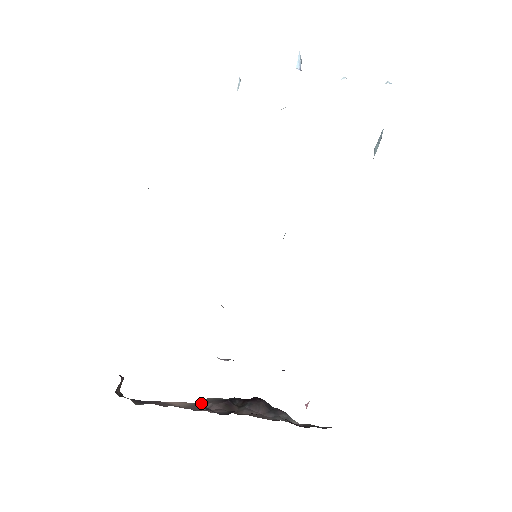
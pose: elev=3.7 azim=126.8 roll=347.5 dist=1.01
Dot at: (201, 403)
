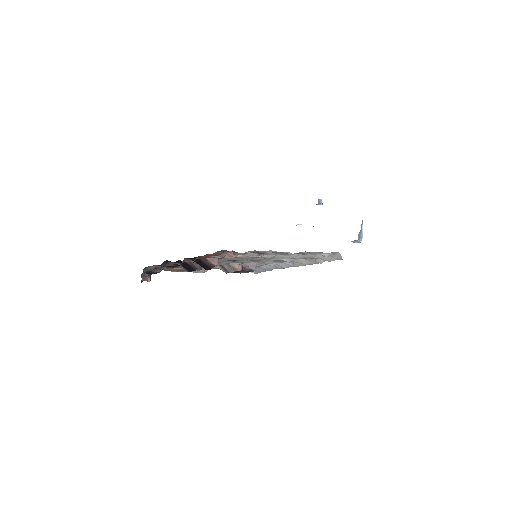
Dot at: occluded
